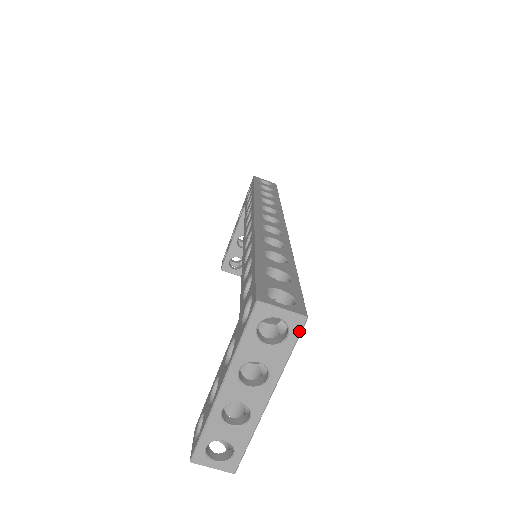
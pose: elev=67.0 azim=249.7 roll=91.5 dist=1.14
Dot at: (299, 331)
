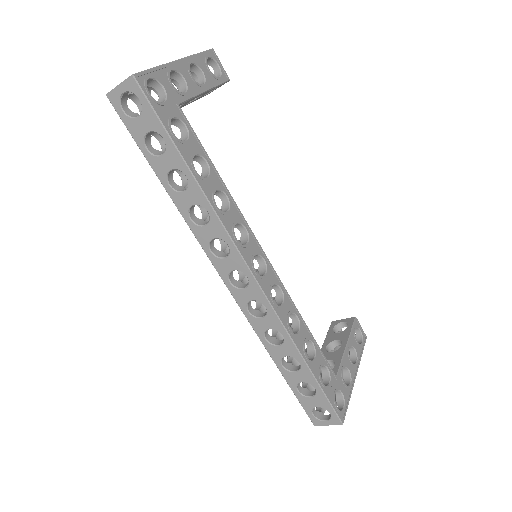
Dot at: (344, 417)
